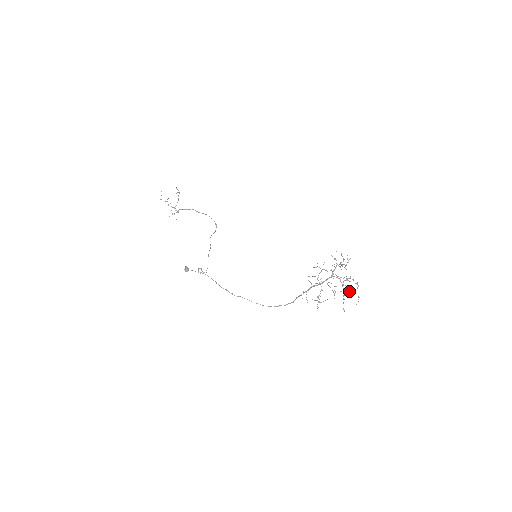
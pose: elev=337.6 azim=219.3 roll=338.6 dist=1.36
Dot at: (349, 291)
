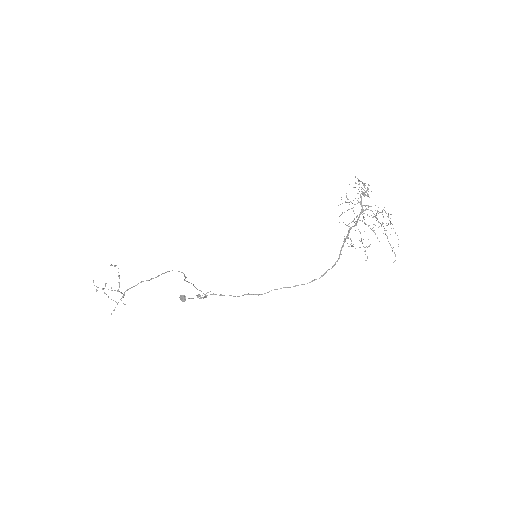
Dot at: occluded
